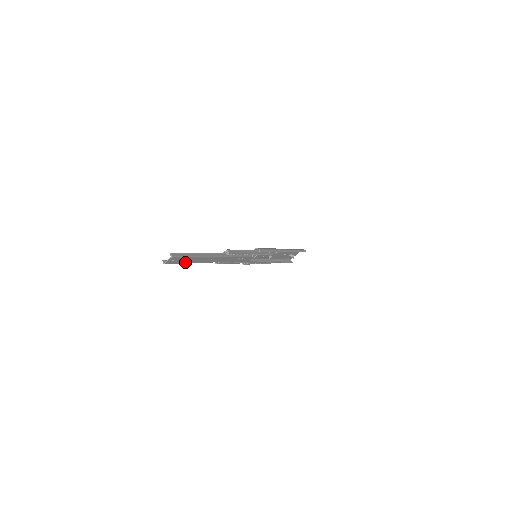
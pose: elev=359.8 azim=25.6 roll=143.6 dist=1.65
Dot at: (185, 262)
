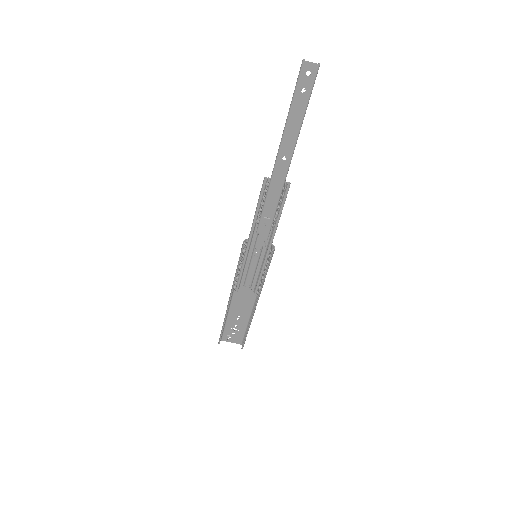
Dot at: (294, 105)
